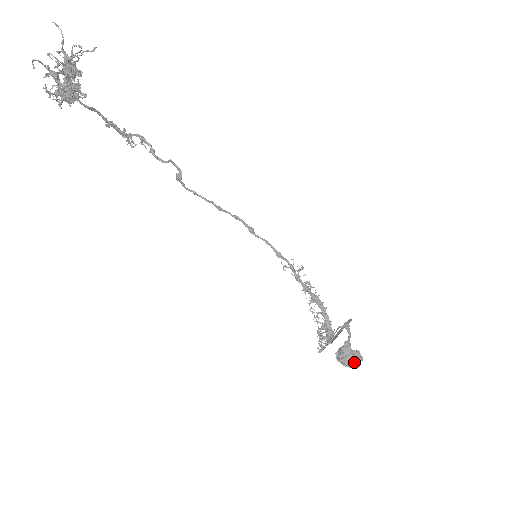
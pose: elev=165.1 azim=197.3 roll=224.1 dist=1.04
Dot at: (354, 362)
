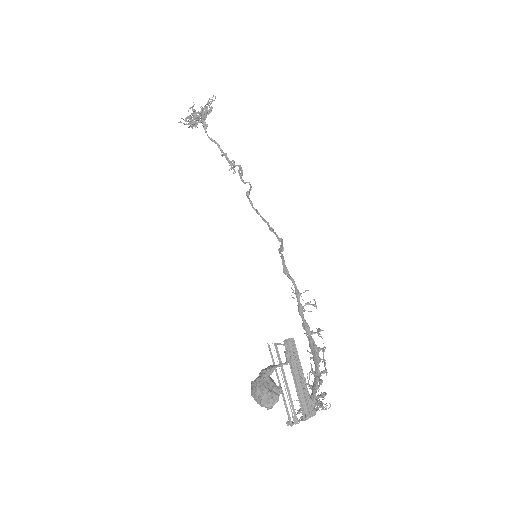
Dot at: (262, 393)
